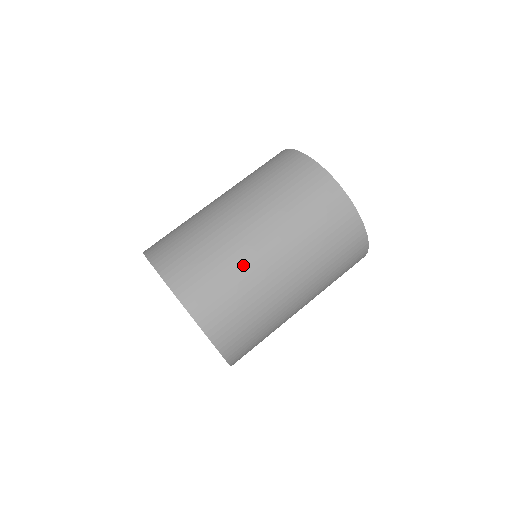
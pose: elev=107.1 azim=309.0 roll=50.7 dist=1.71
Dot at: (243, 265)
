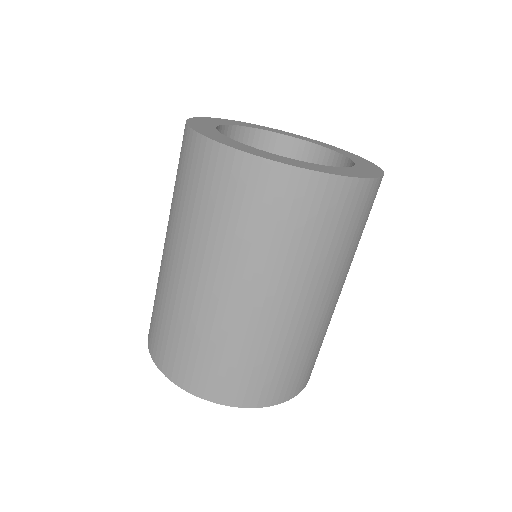
Dot at: occluded
